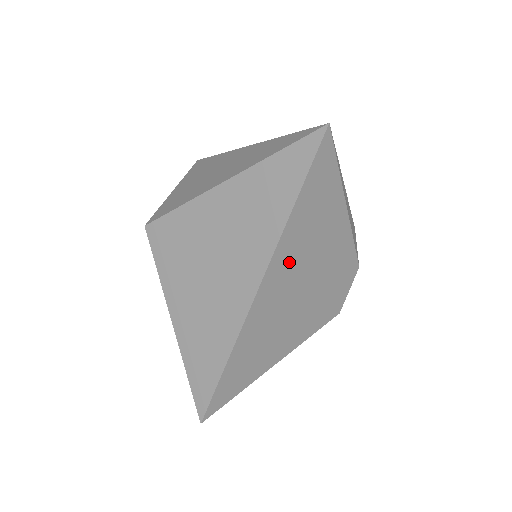
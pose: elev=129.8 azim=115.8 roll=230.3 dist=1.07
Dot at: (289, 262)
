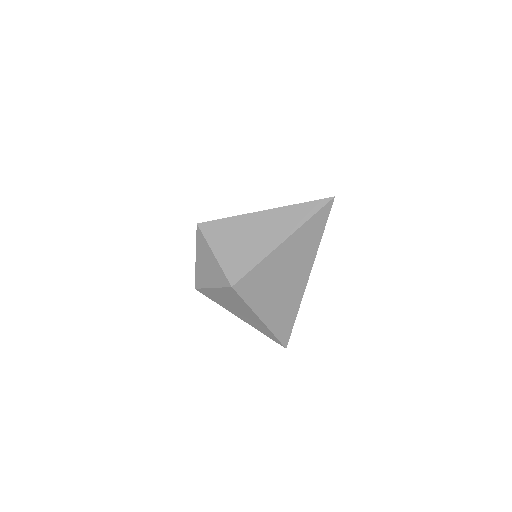
Dot at: occluded
